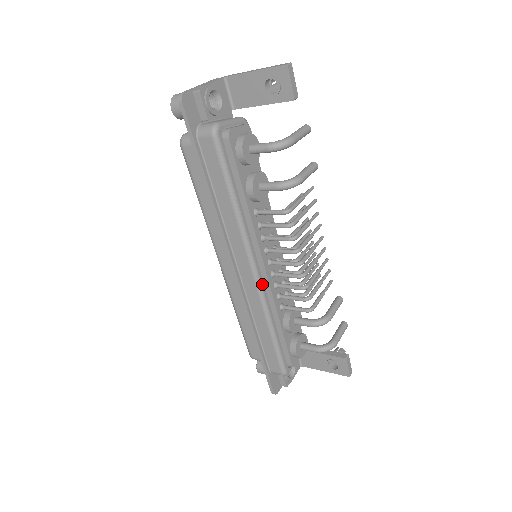
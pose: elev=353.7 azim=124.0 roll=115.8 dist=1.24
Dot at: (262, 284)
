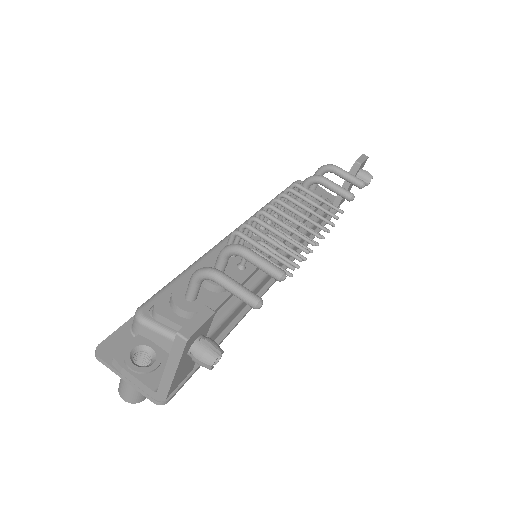
Dot at: occluded
